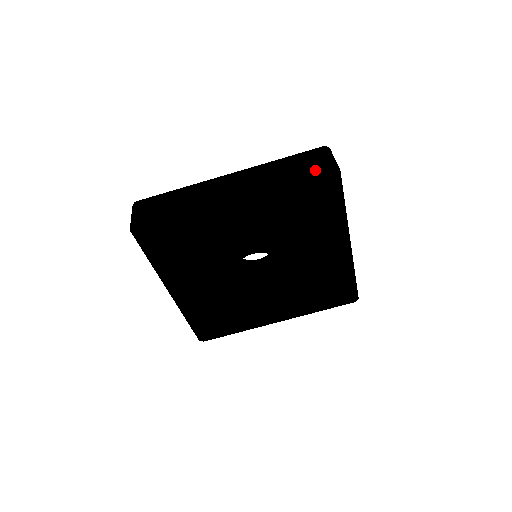
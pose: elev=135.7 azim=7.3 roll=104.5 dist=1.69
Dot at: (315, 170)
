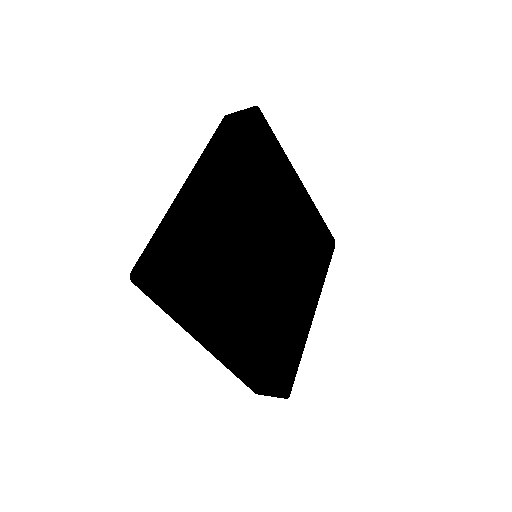
Dot at: (328, 230)
